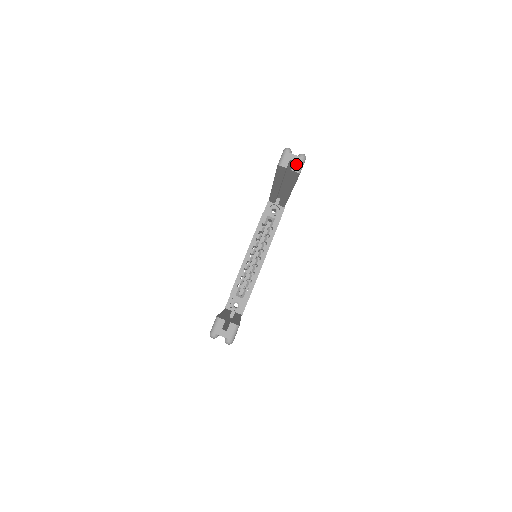
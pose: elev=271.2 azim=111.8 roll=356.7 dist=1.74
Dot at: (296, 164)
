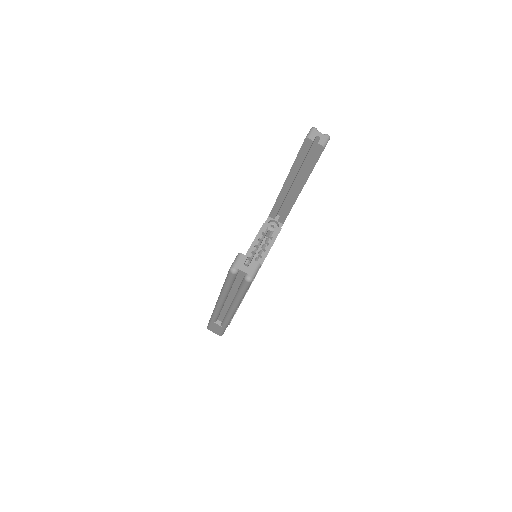
Dot at: (322, 140)
